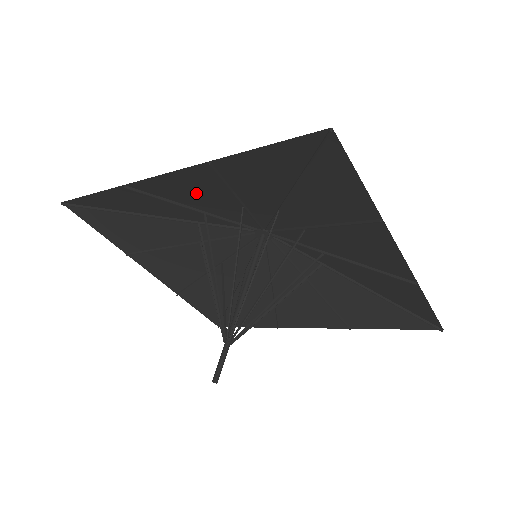
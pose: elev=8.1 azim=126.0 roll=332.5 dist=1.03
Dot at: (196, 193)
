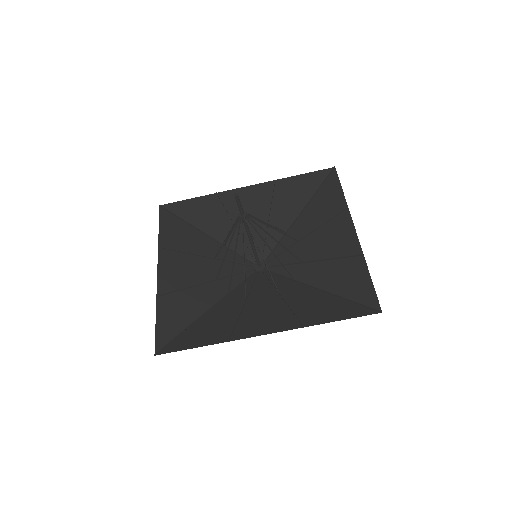
Dot at: (249, 208)
